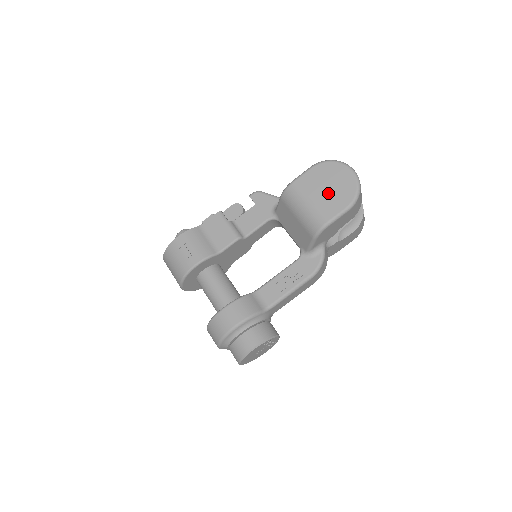
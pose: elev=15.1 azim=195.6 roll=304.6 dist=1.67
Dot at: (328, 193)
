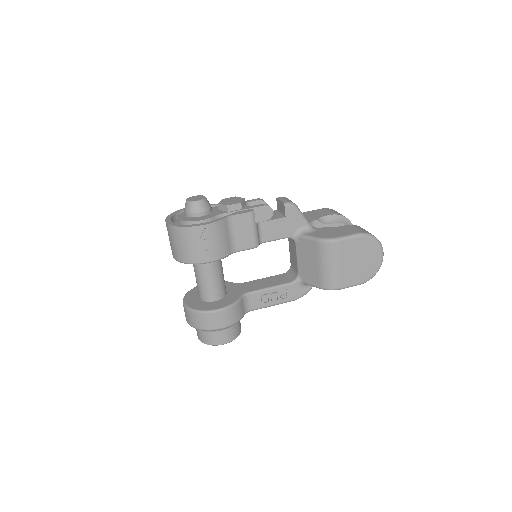
Dot at: (356, 266)
